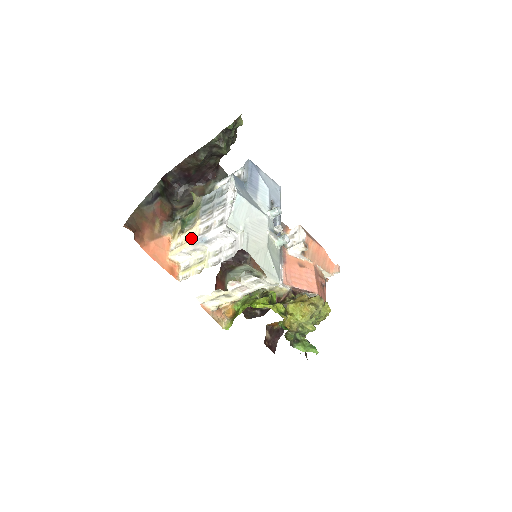
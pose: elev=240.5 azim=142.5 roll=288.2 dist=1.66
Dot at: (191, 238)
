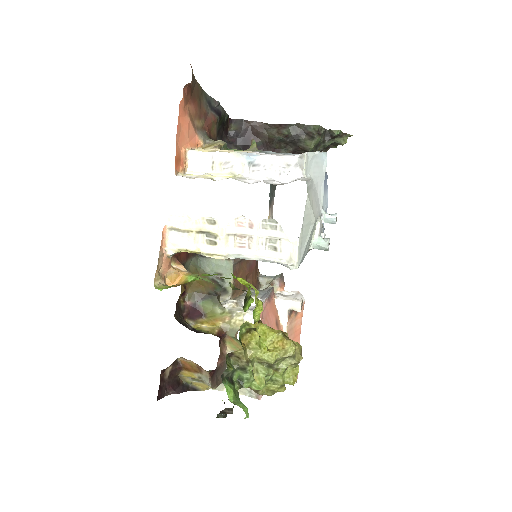
Dot at: occluded
